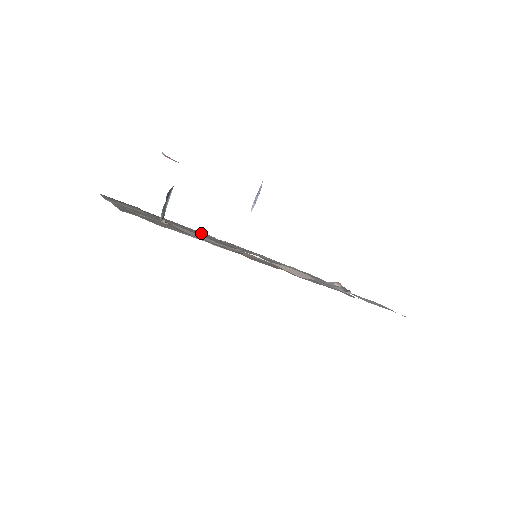
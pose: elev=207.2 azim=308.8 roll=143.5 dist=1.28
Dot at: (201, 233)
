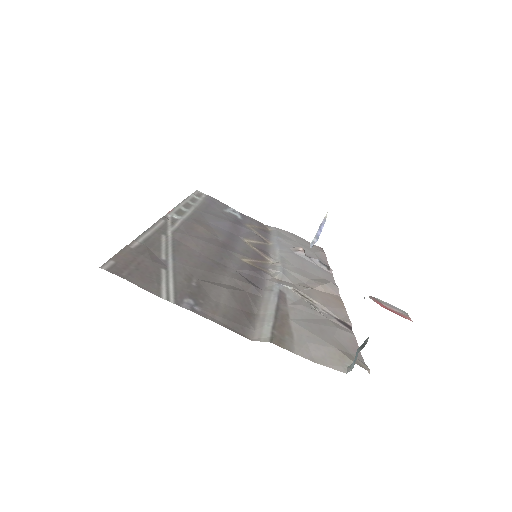
Dot at: (177, 234)
